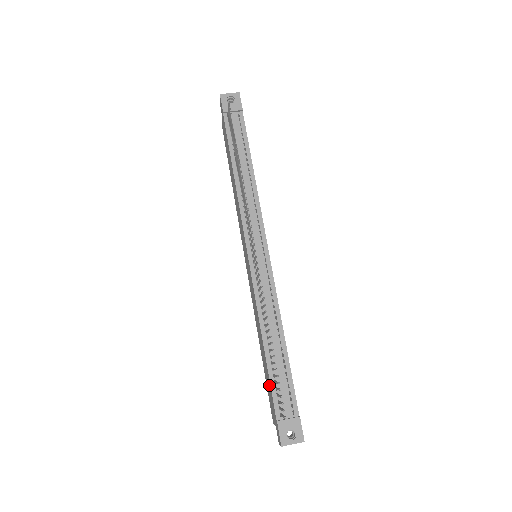
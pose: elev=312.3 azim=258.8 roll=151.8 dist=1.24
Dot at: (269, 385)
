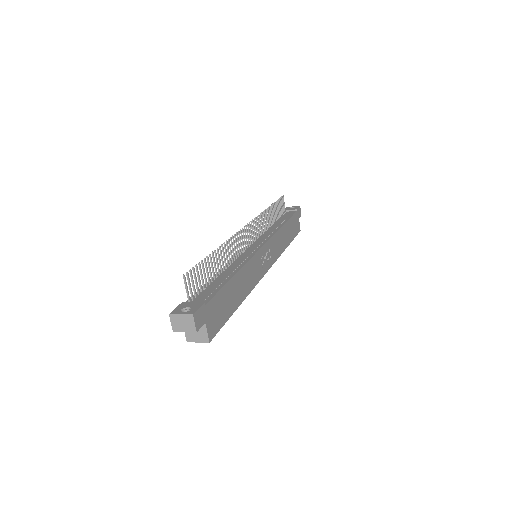
Dot at: occluded
